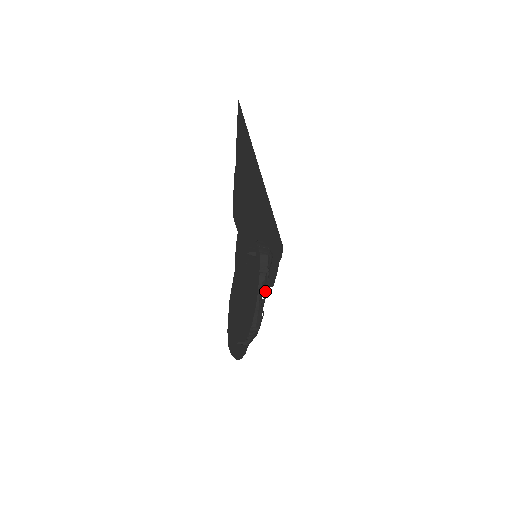
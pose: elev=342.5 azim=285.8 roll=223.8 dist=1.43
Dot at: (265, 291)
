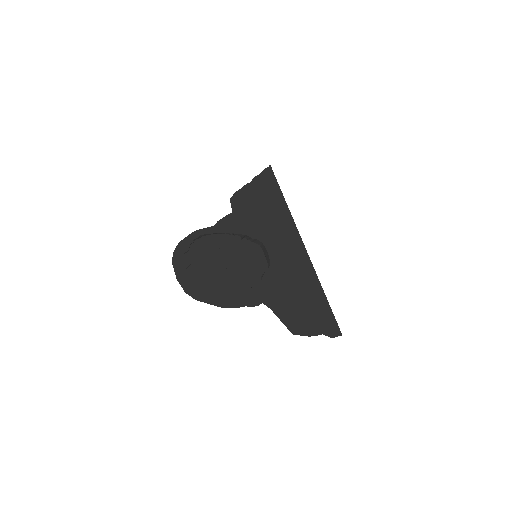
Dot at: occluded
